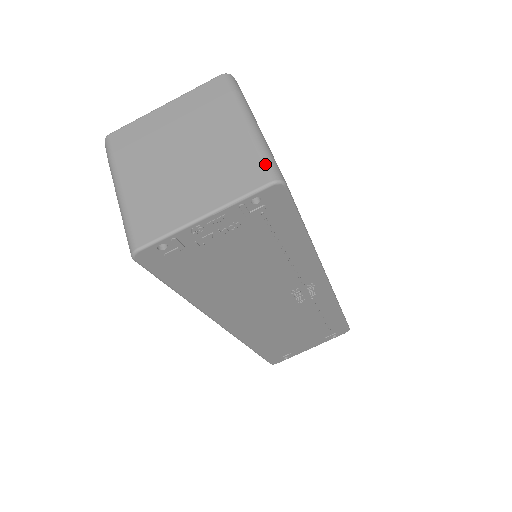
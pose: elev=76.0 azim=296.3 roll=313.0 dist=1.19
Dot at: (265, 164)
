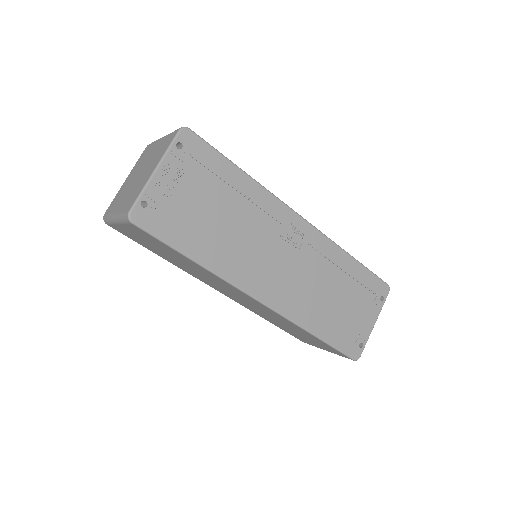
Dot at: (174, 131)
